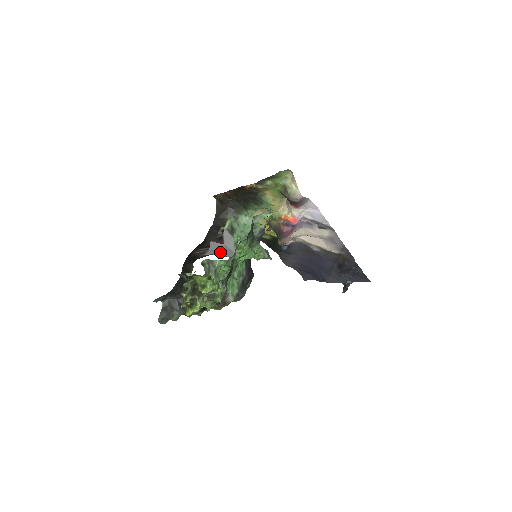
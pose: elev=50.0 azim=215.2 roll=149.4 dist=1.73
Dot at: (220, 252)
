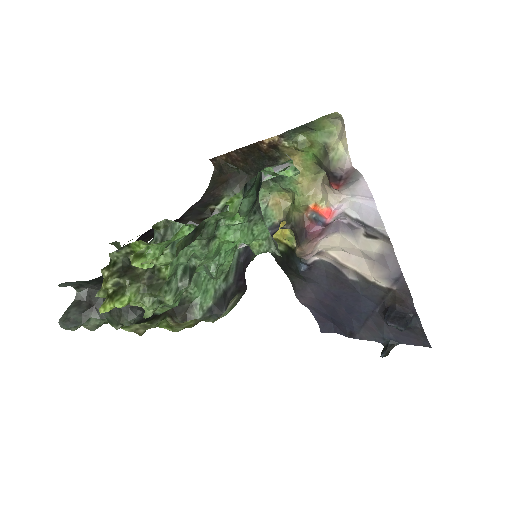
Dot at: occluded
